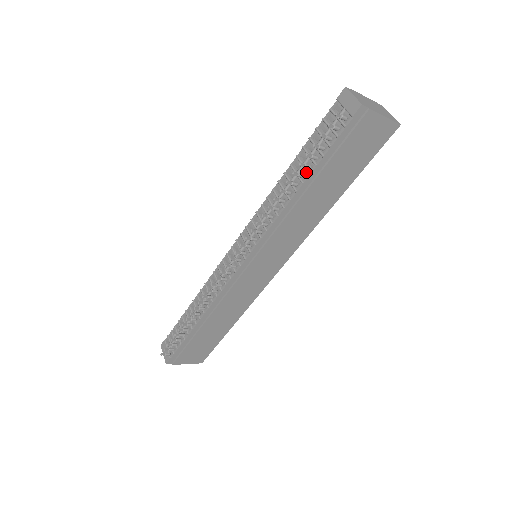
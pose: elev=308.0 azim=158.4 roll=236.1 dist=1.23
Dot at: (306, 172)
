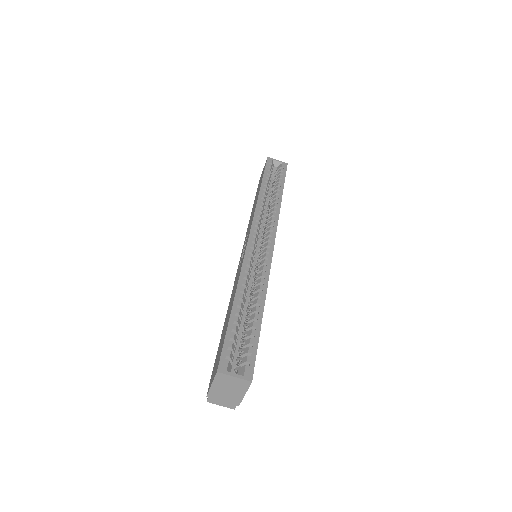
Dot at: occluded
